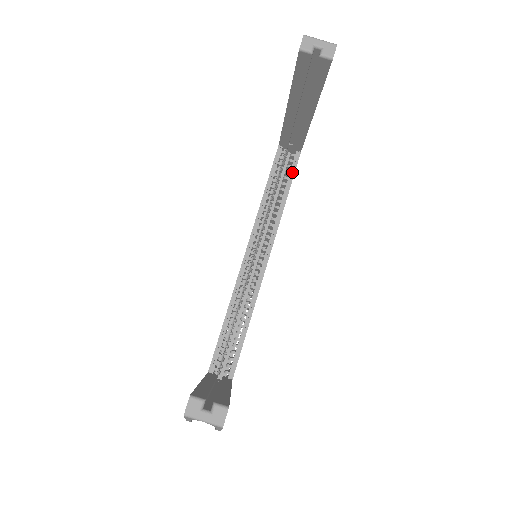
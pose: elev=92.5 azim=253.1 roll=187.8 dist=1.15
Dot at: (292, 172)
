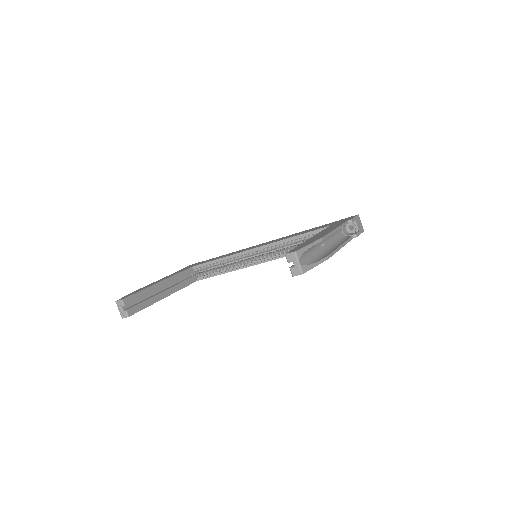
Dot at: occluded
